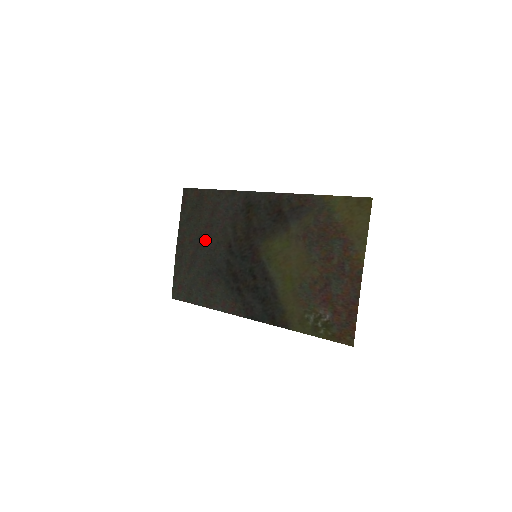
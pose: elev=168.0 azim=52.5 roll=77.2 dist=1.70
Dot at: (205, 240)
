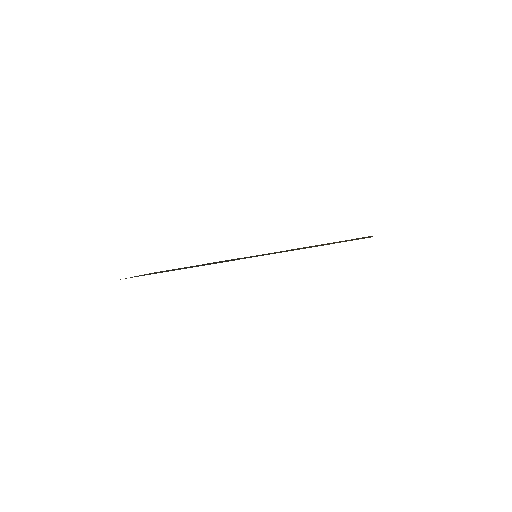
Dot at: occluded
